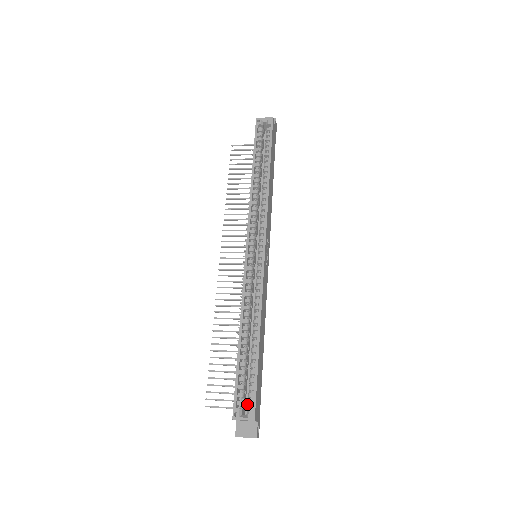
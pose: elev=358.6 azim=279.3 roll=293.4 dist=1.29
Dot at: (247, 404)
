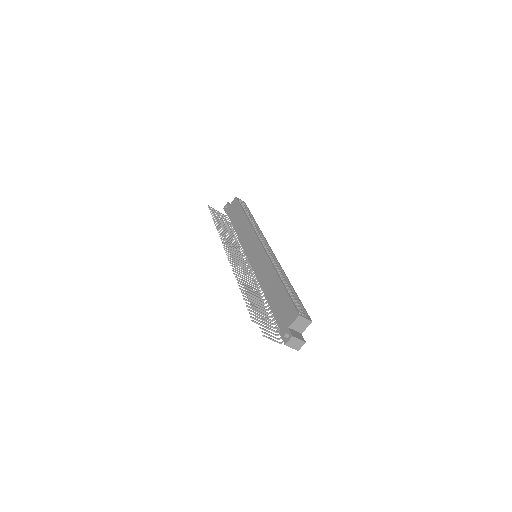
Dot at: occluded
